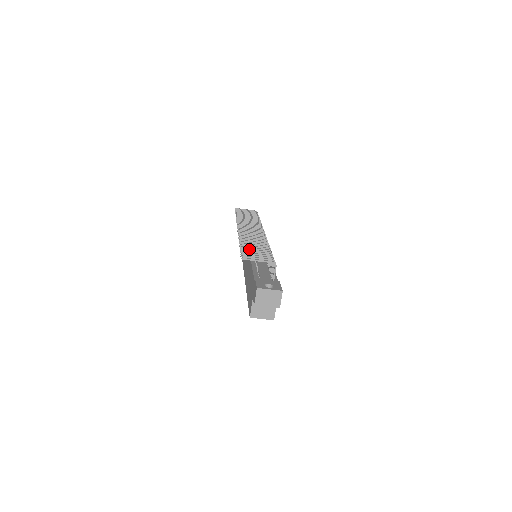
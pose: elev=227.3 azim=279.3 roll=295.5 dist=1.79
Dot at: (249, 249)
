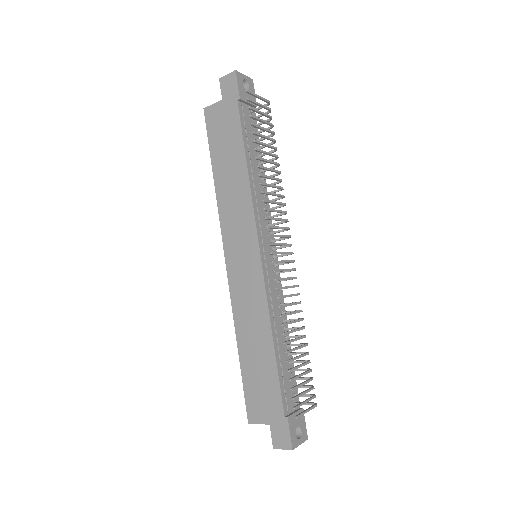
Dot at: occluded
